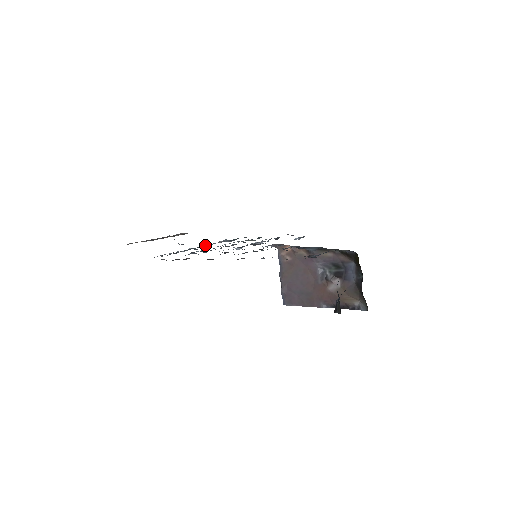
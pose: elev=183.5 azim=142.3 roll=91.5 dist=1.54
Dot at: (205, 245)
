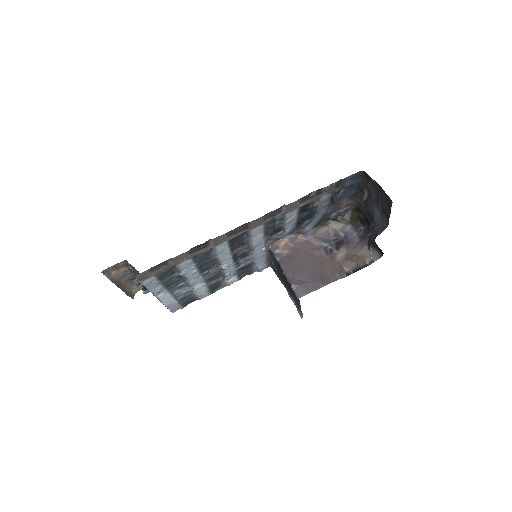
Dot at: (172, 292)
